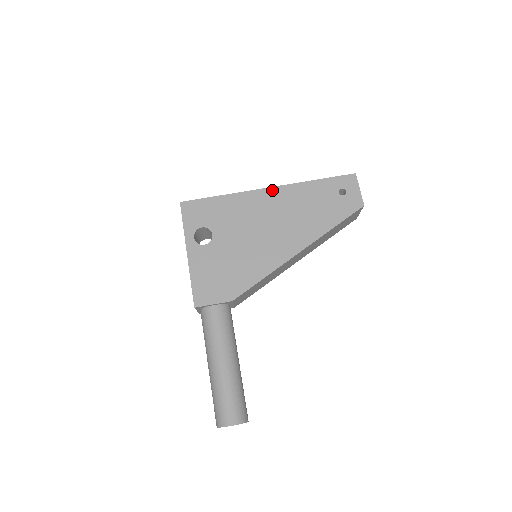
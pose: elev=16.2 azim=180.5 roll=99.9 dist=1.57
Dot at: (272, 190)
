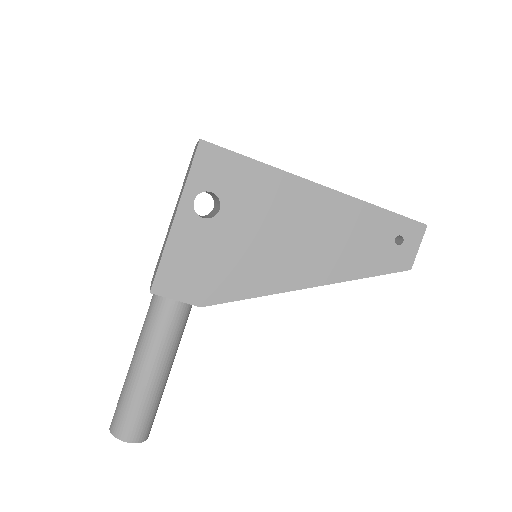
Dot at: (324, 191)
